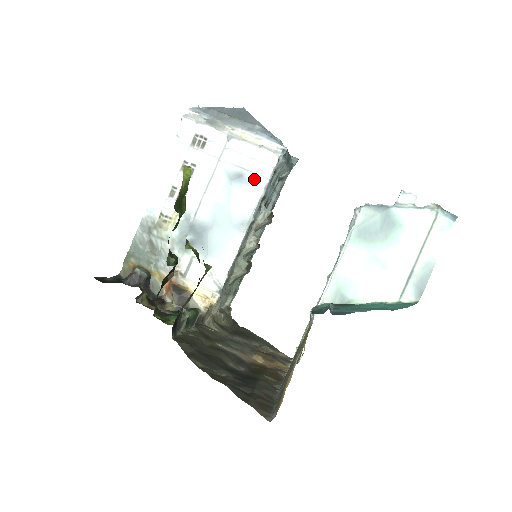
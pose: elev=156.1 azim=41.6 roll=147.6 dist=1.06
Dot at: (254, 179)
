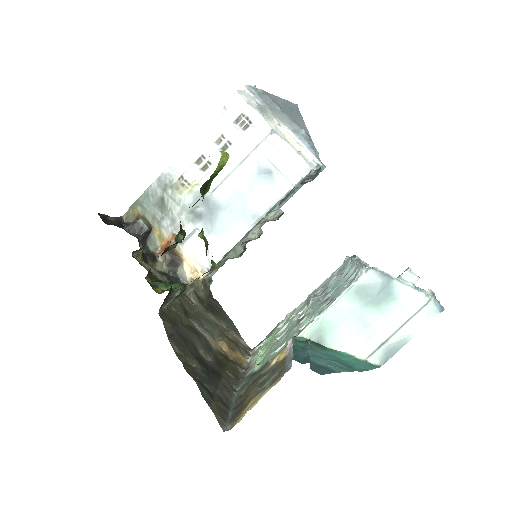
Dot at: (281, 181)
